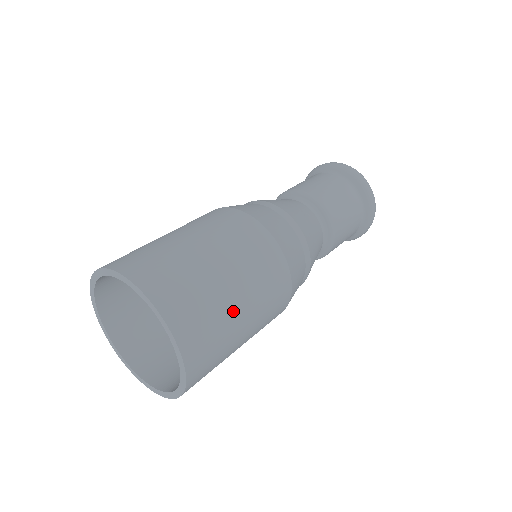
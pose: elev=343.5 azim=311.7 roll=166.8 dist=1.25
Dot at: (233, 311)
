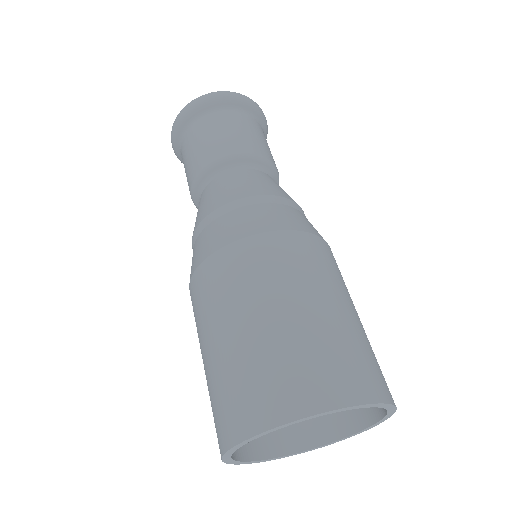
Dot at: occluded
